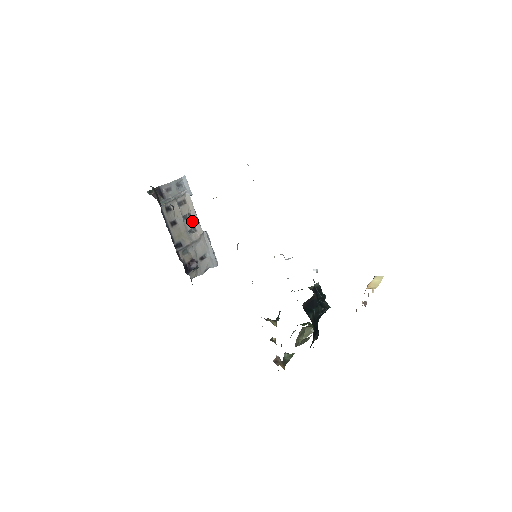
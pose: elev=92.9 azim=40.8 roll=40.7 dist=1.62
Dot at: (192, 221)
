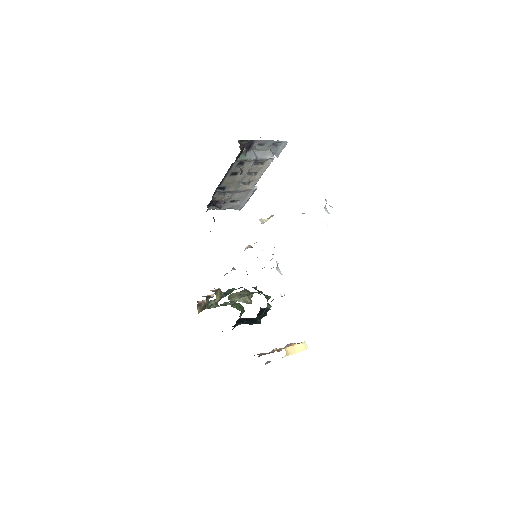
Dot at: (253, 178)
